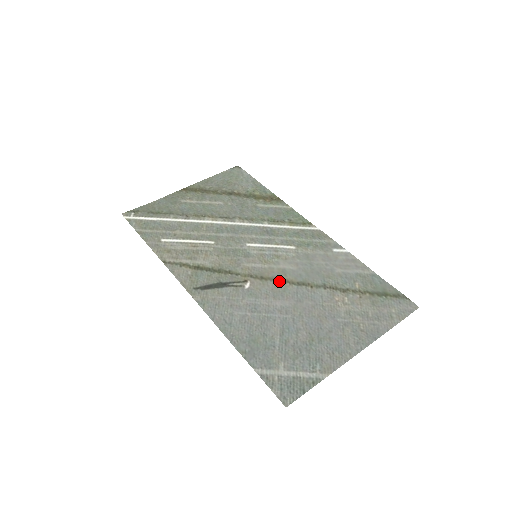
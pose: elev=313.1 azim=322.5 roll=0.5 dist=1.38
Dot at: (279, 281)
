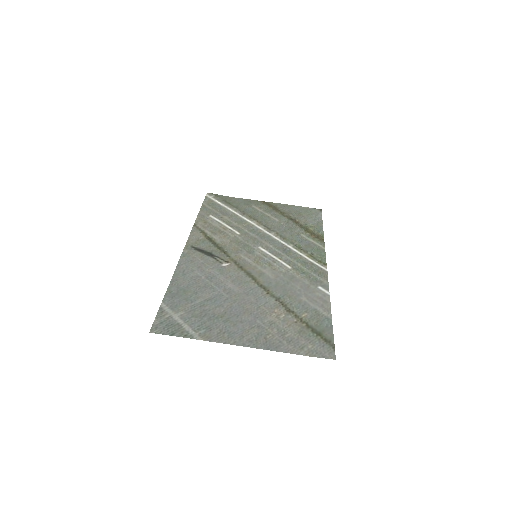
Dot at: (250, 276)
